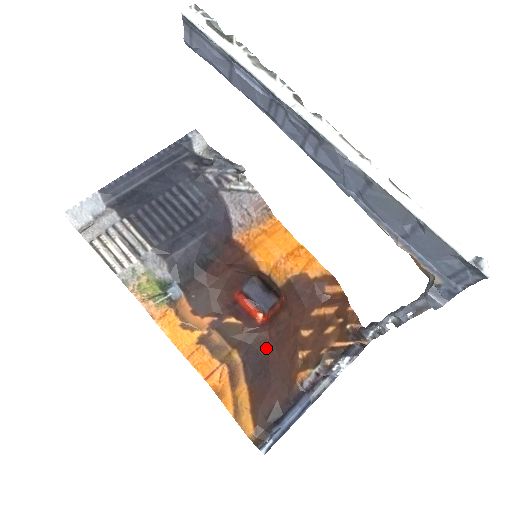
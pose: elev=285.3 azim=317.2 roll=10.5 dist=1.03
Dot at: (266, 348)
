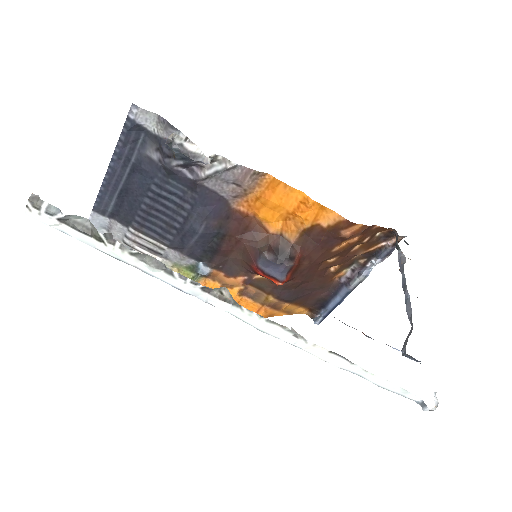
Dot at: (296, 286)
